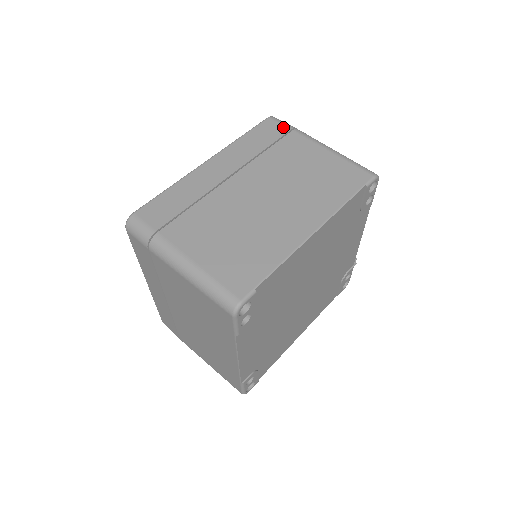
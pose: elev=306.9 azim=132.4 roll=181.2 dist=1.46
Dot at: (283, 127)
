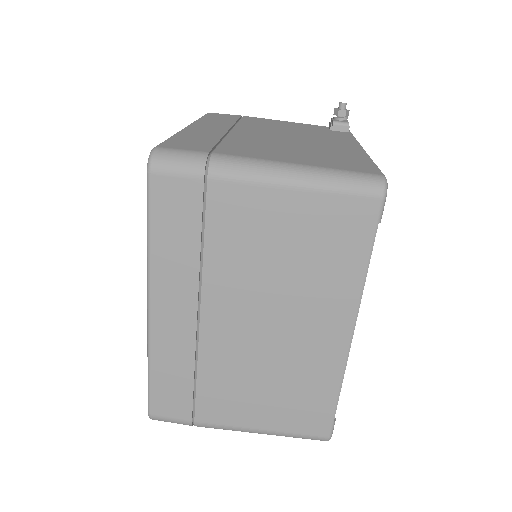
Dot at: (188, 183)
